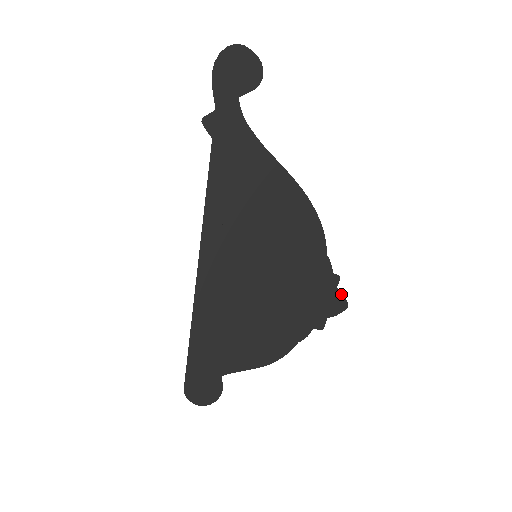
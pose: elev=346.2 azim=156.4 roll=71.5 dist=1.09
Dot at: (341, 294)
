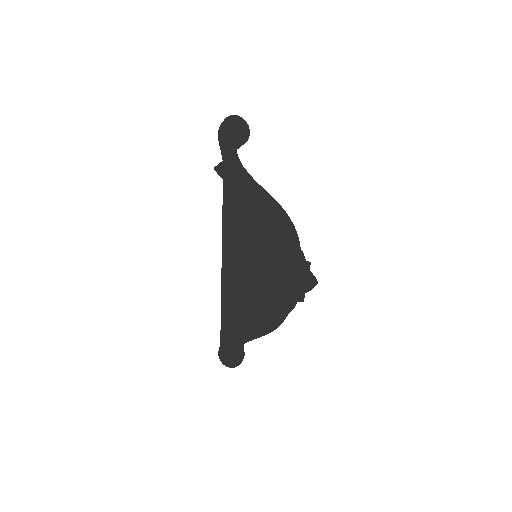
Dot at: (312, 275)
